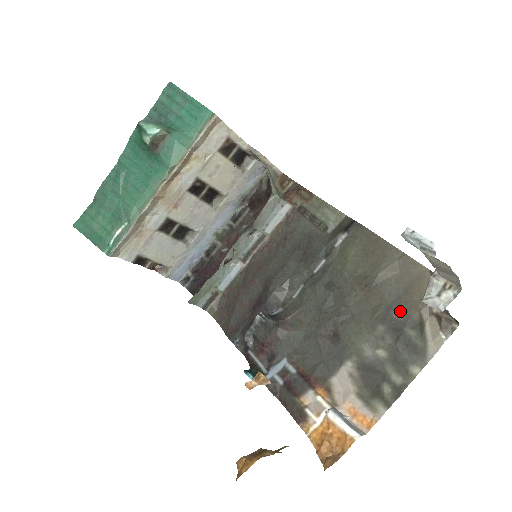
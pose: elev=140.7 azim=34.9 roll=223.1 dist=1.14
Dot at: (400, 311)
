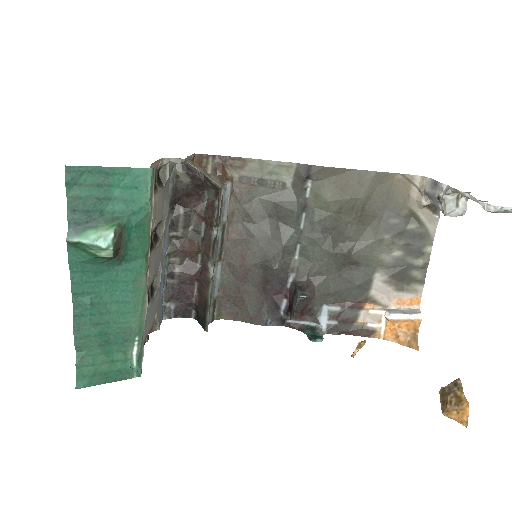
Dot at: (394, 217)
